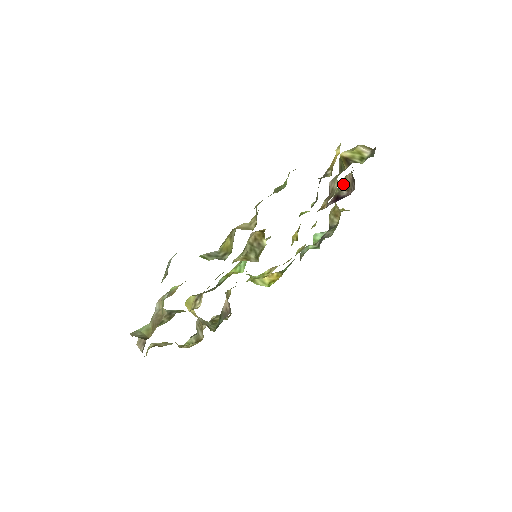
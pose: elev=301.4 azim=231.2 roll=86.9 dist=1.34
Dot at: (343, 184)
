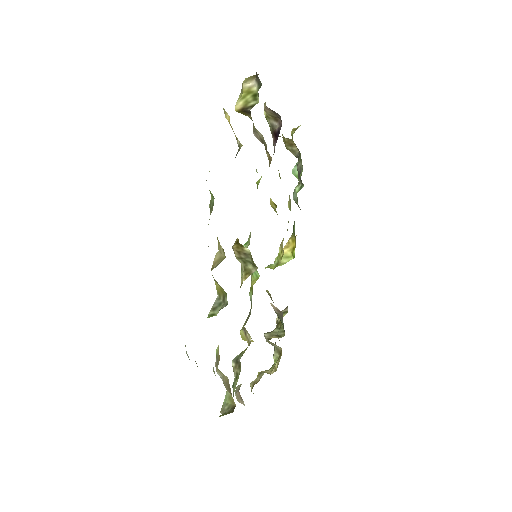
Dot at: (268, 118)
